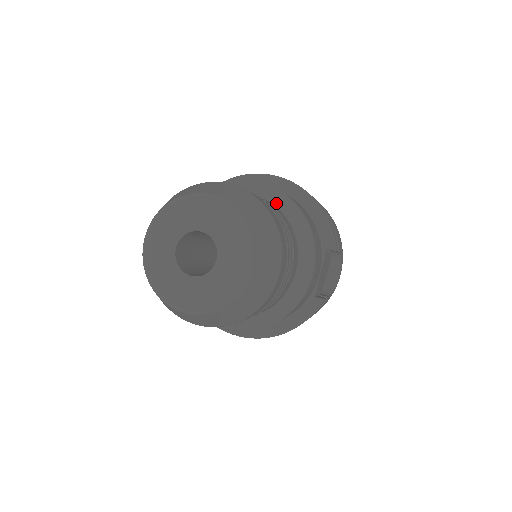
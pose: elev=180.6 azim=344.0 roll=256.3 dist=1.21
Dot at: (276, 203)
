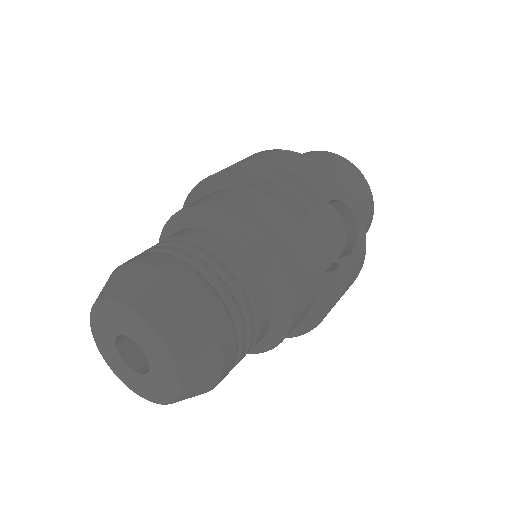
Dot at: (206, 224)
